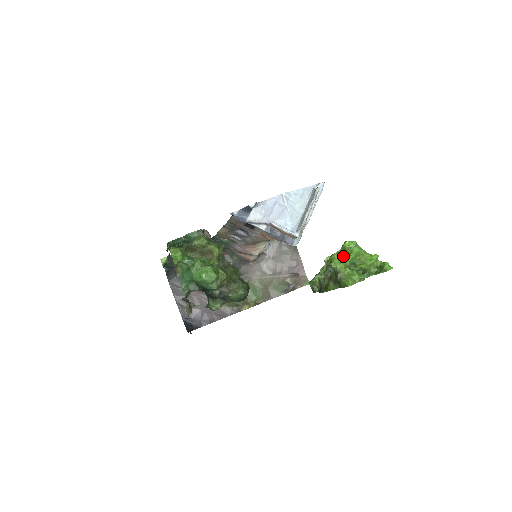
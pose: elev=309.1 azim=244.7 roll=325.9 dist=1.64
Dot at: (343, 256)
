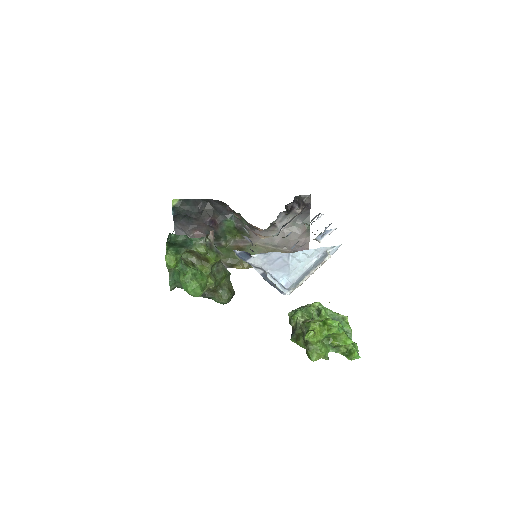
Dot at: (321, 329)
